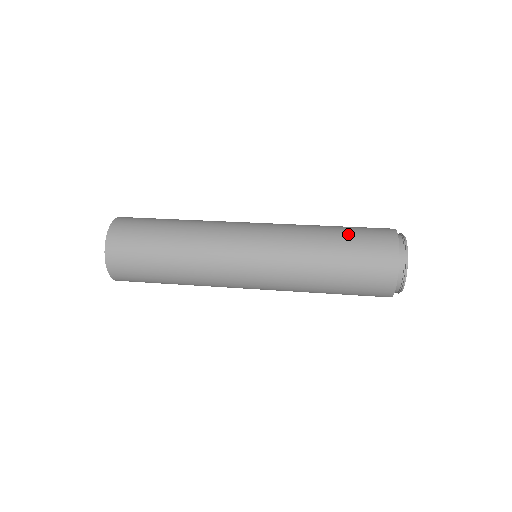
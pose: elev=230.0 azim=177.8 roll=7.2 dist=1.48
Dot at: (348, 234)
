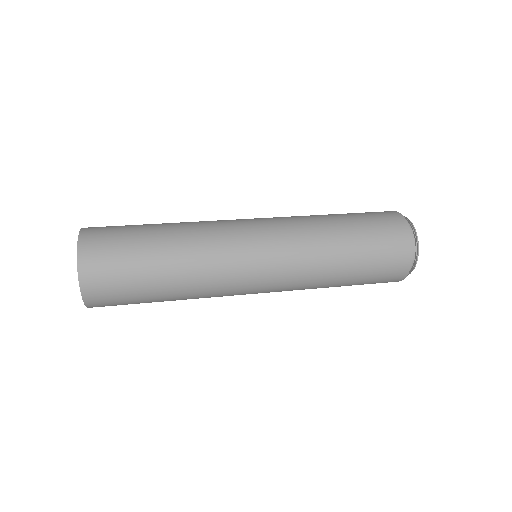
Dot at: (354, 216)
